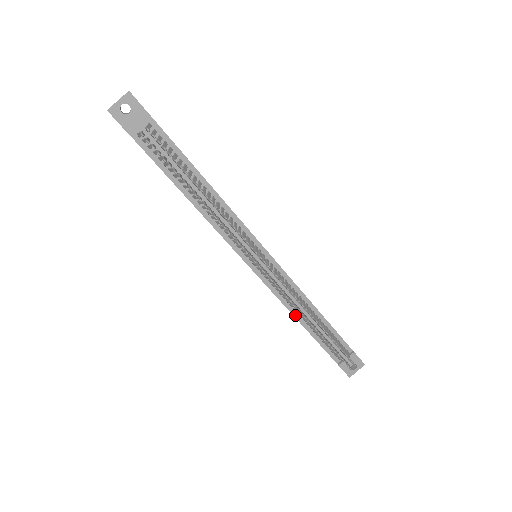
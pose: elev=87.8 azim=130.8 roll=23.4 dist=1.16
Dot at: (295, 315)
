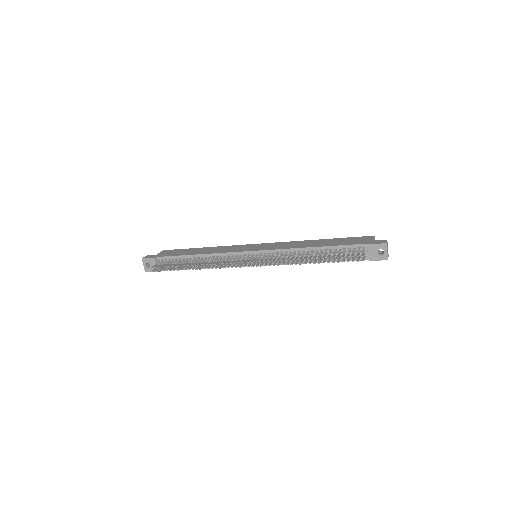
Dot at: occluded
